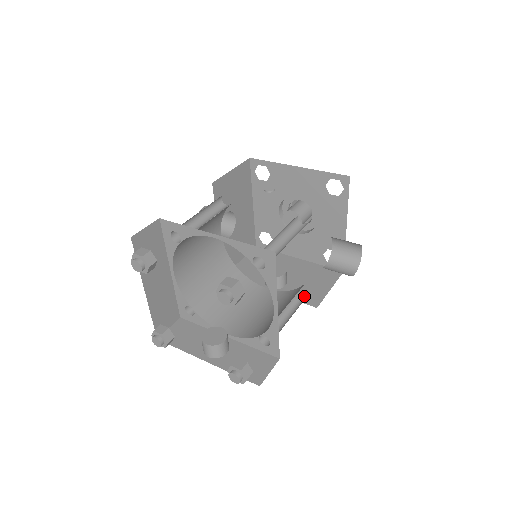
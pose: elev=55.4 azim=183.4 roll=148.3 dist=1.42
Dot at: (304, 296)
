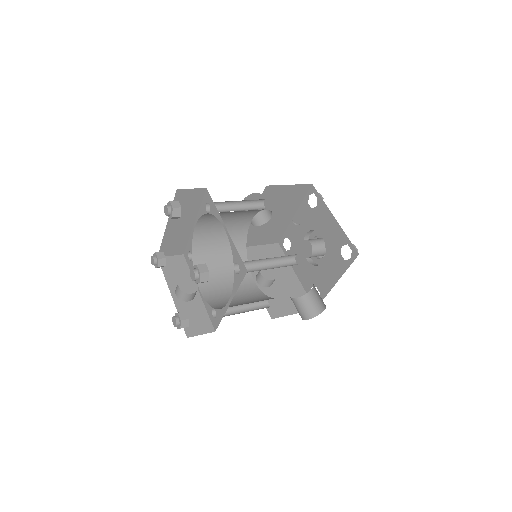
Dot at: (272, 304)
